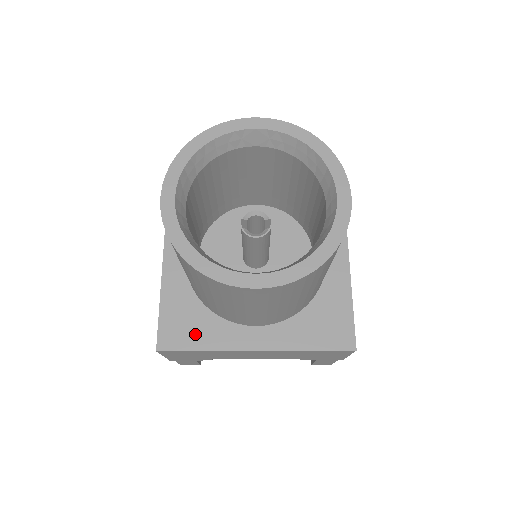
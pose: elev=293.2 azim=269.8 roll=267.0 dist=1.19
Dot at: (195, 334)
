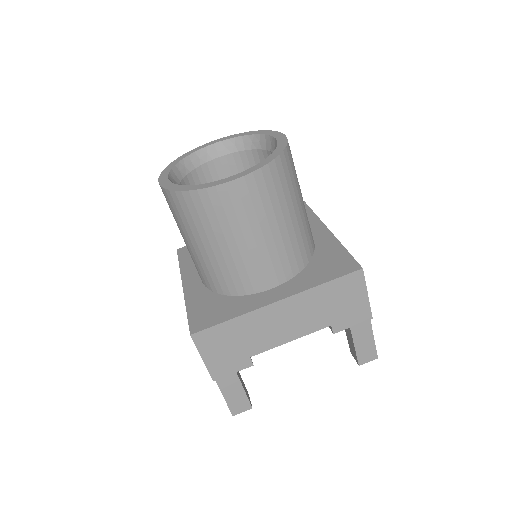
Dot at: (221, 313)
